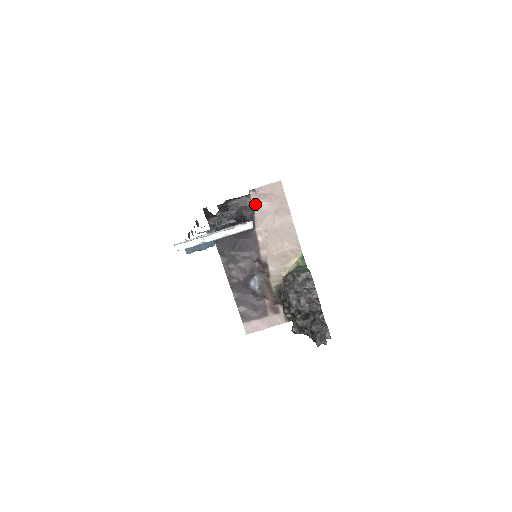
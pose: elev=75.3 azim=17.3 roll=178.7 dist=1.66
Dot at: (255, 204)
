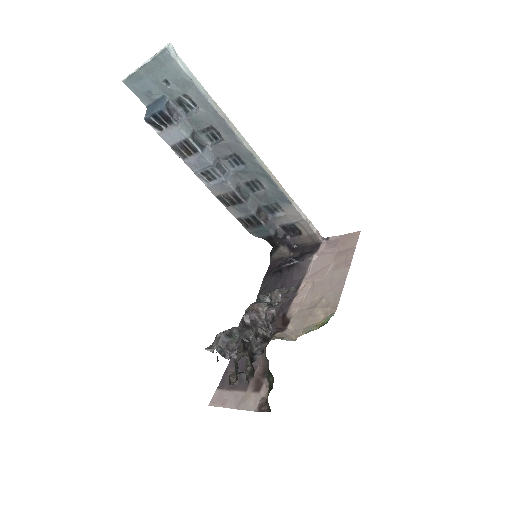
Dot at: (321, 252)
